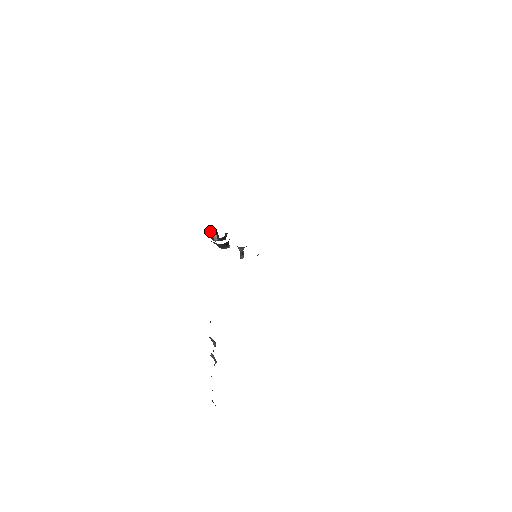
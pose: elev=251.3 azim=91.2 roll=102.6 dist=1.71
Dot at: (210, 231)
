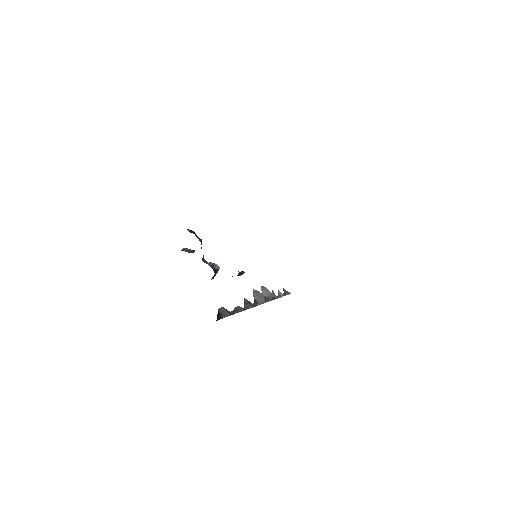
Dot at: occluded
